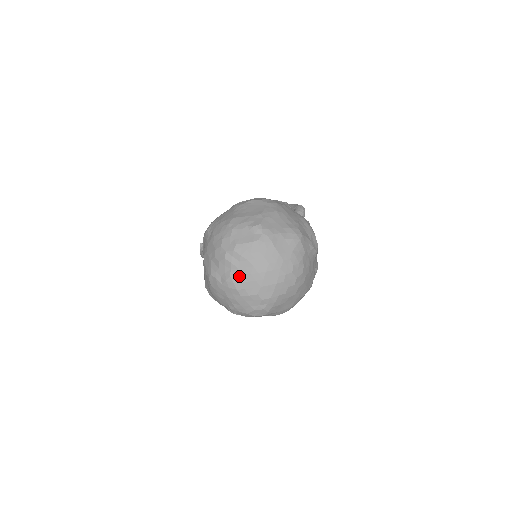
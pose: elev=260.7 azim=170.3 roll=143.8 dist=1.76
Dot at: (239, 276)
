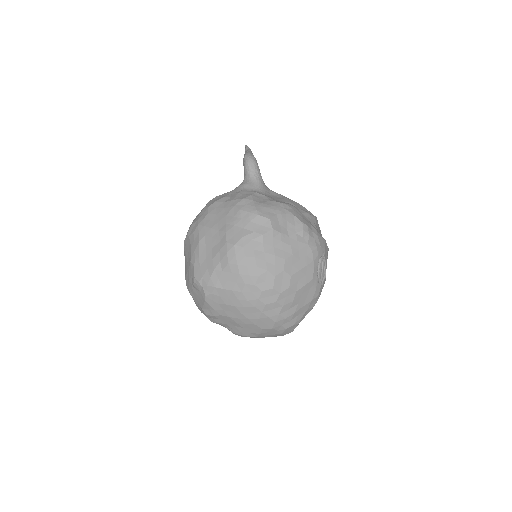
Dot at: (234, 328)
